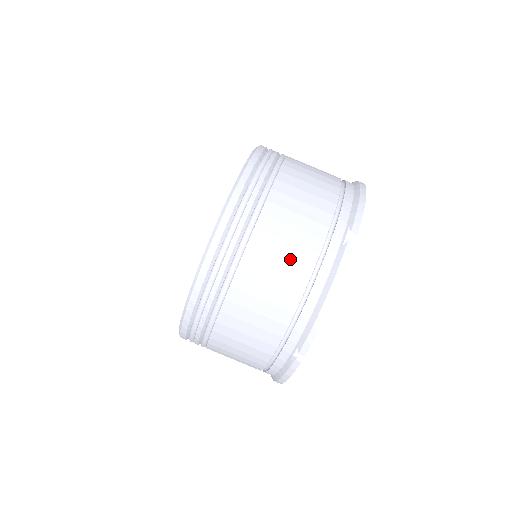
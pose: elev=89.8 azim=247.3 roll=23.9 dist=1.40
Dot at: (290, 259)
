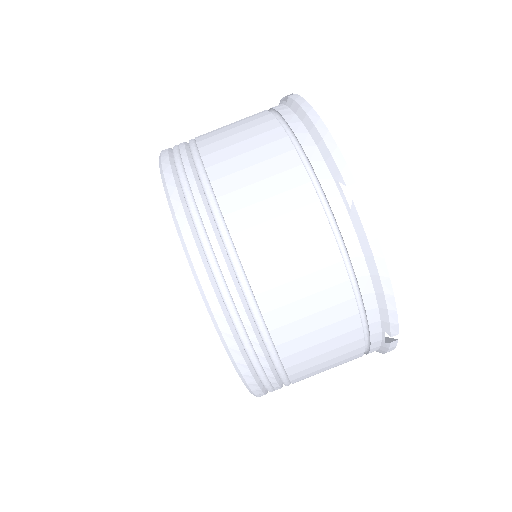
Dot at: (311, 273)
